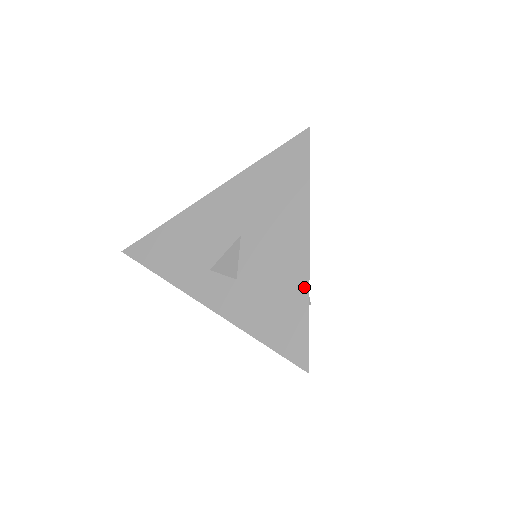
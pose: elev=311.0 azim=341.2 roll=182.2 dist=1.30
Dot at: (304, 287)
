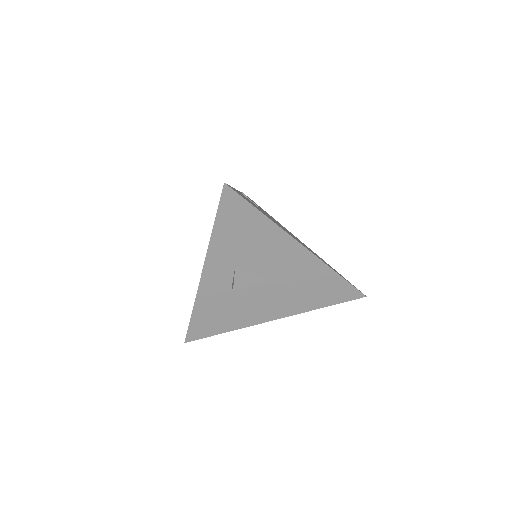
Dot at: (241, 326)
